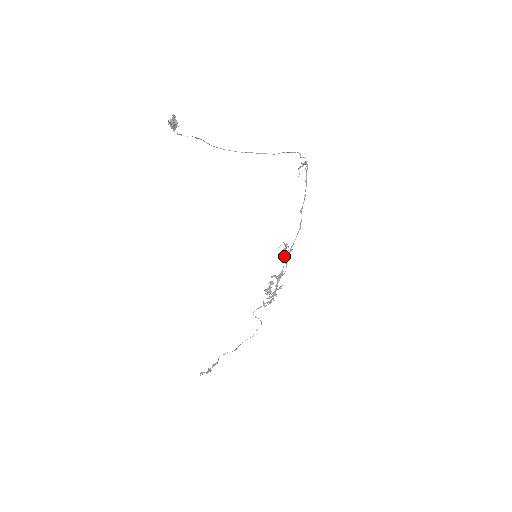
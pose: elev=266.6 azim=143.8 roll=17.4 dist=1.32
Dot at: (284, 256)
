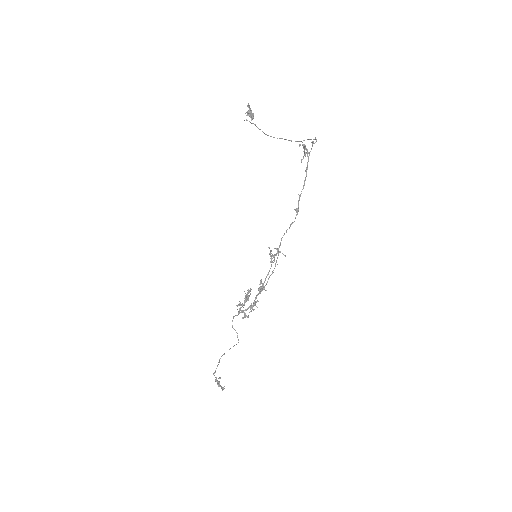
Dot at: occluded
